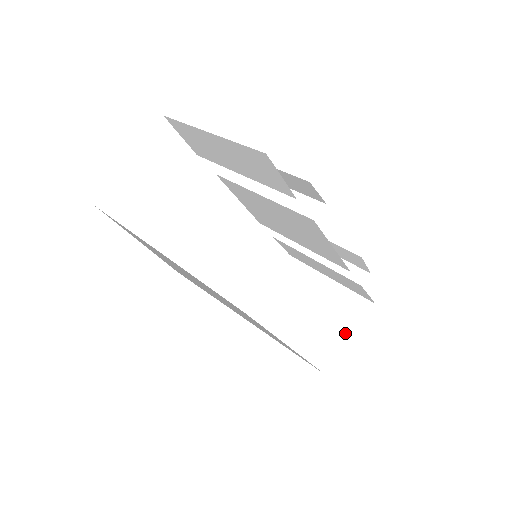
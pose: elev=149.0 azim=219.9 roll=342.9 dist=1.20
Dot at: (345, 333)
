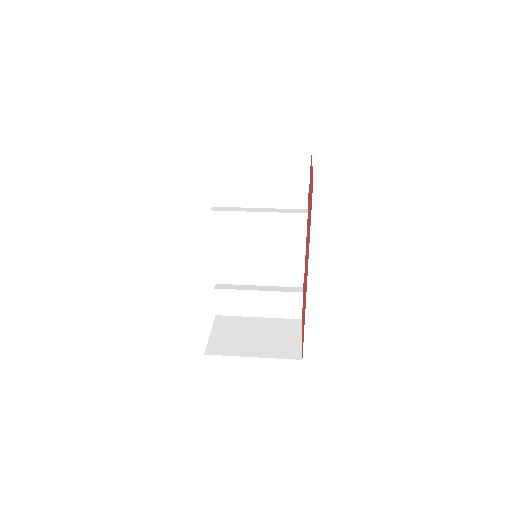
Dot at: (296, 337)
